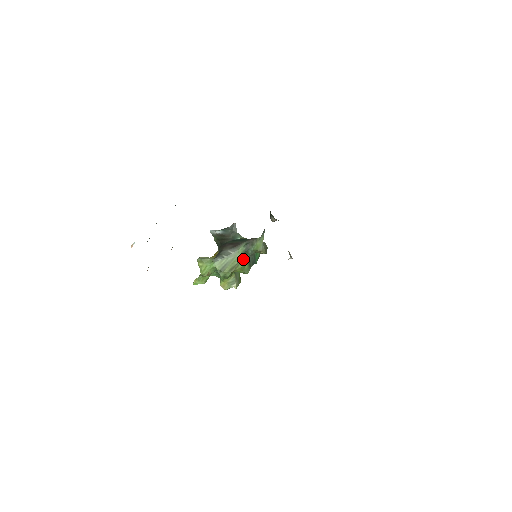
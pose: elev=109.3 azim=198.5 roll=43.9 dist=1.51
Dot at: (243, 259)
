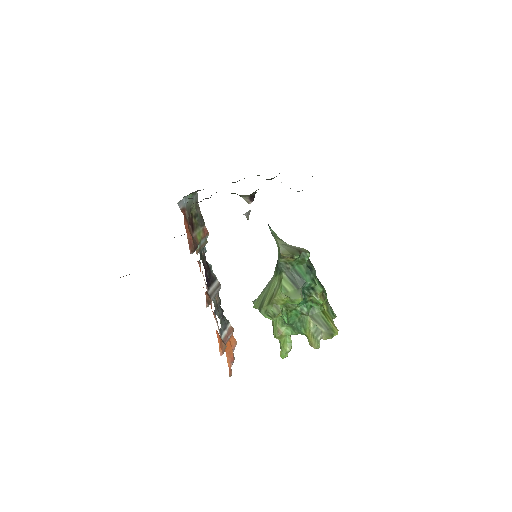
Dot at: (280, 281)
